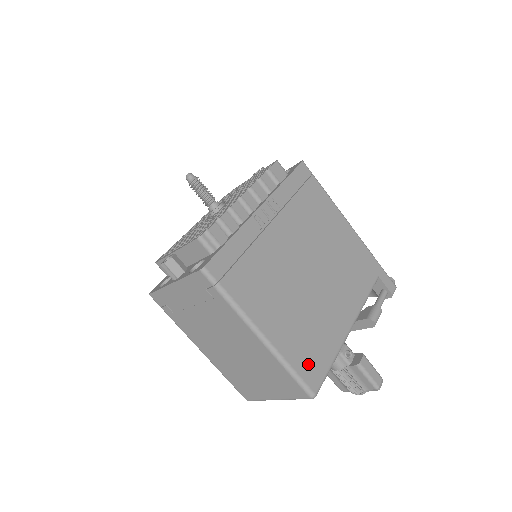
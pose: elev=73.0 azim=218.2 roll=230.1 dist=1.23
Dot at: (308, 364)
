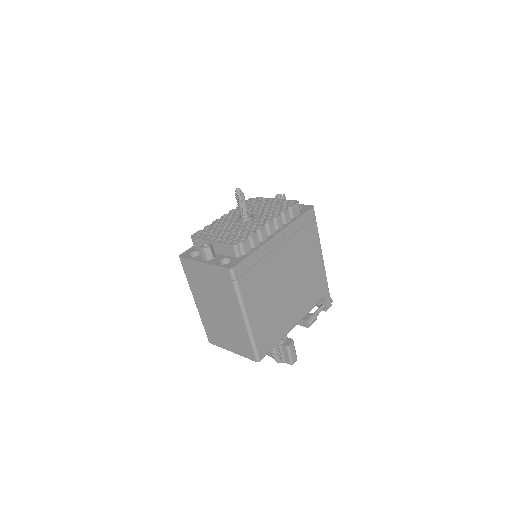
Dot at: (264, 342)
